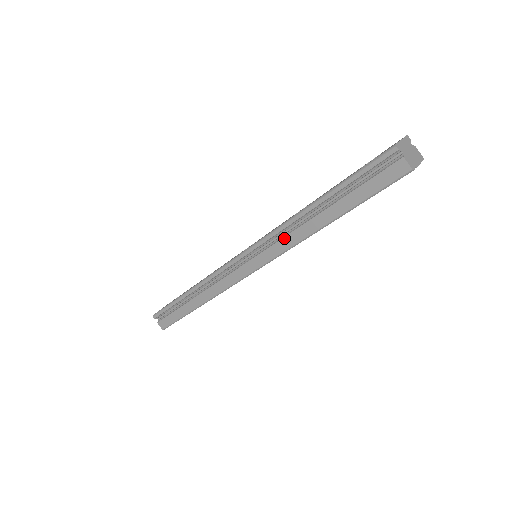
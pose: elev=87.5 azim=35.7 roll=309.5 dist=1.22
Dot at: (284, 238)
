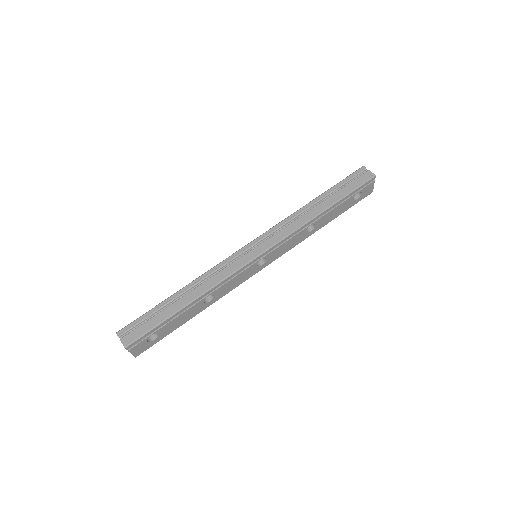
Dot at: (291, 224)
